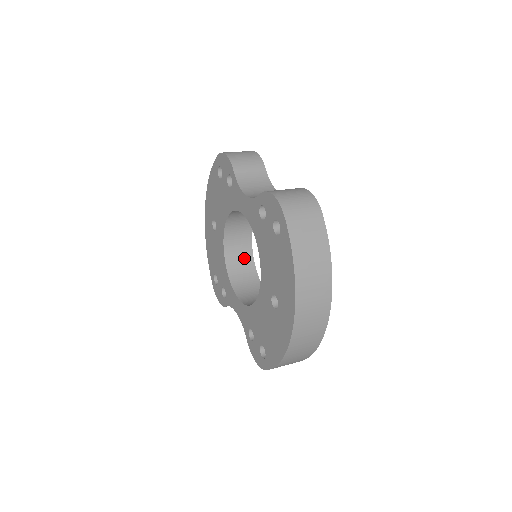
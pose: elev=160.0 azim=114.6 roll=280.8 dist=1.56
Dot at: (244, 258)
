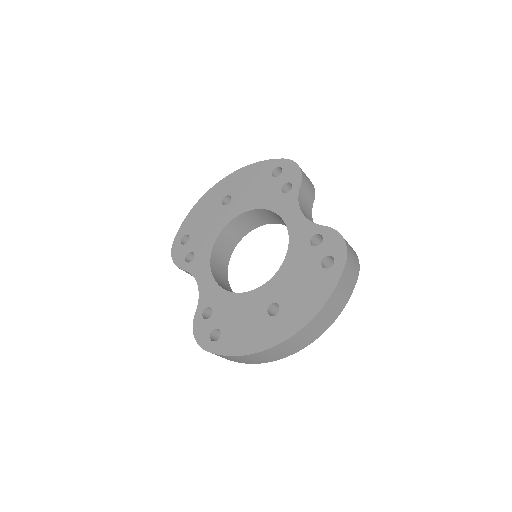
Dot at: (229, 245)
